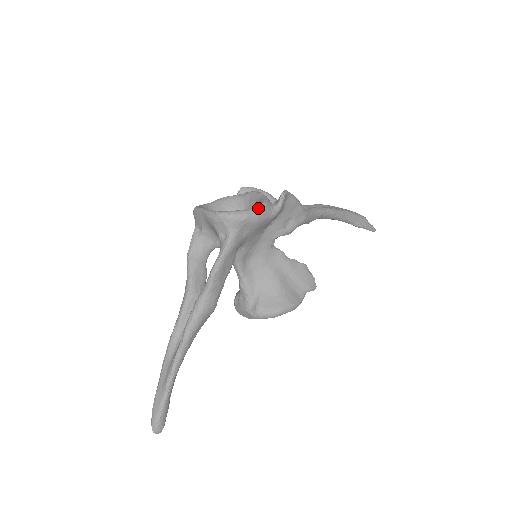
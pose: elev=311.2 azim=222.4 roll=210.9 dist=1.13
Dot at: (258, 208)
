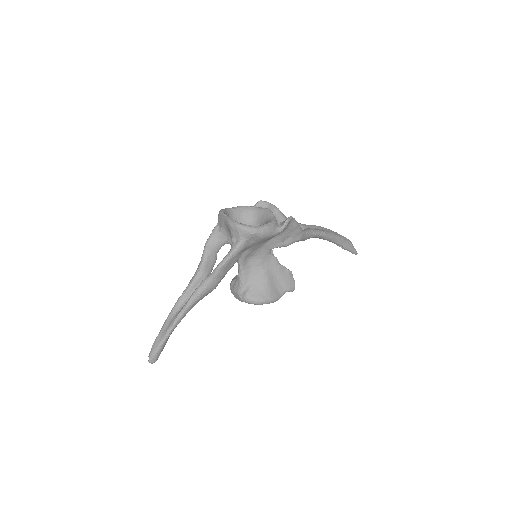
Dot at: (266, 227)
